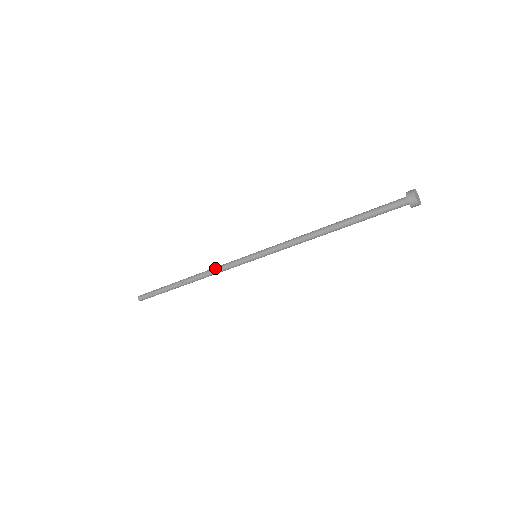
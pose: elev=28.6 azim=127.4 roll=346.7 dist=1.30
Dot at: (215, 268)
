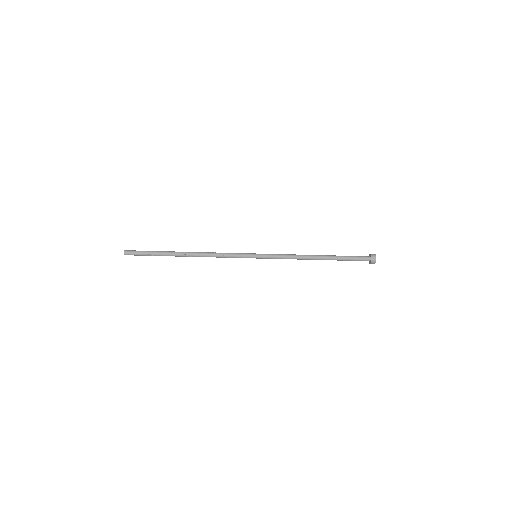
Dot at: occluded
